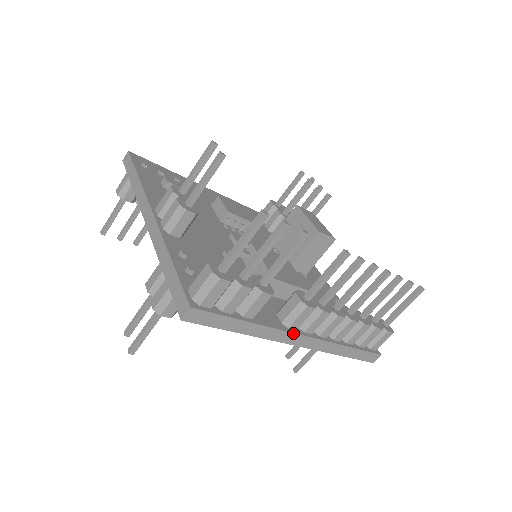
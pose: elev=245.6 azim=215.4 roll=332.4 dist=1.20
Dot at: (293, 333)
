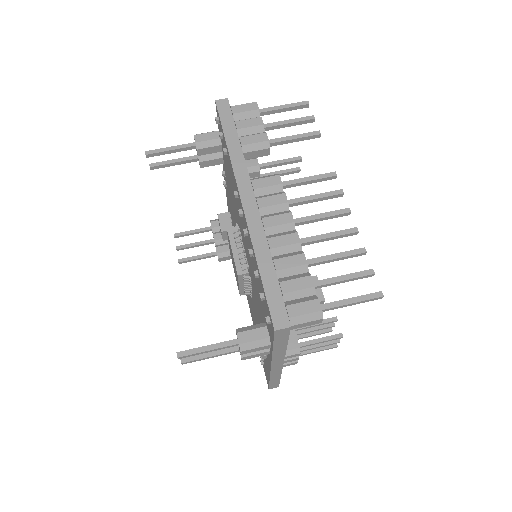
Dot at: (251, 183)
